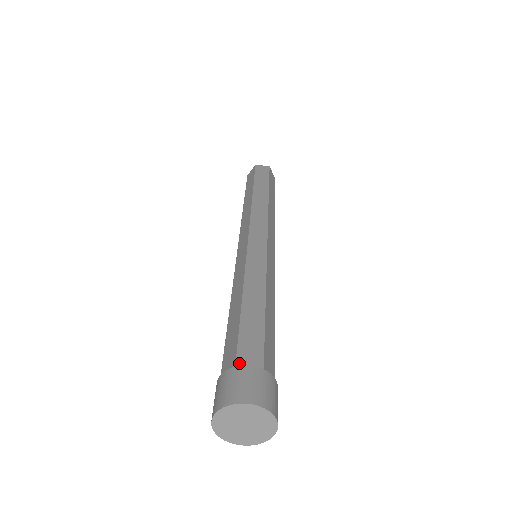
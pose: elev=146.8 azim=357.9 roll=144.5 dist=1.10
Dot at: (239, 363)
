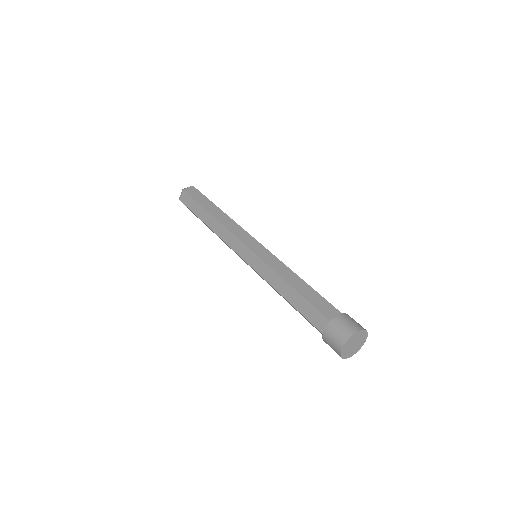
Dot at: occluded
